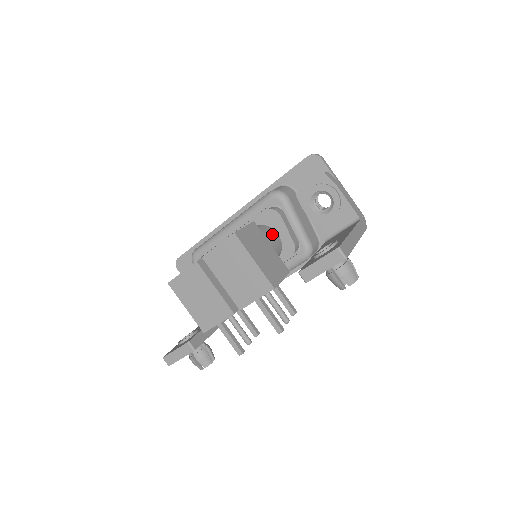
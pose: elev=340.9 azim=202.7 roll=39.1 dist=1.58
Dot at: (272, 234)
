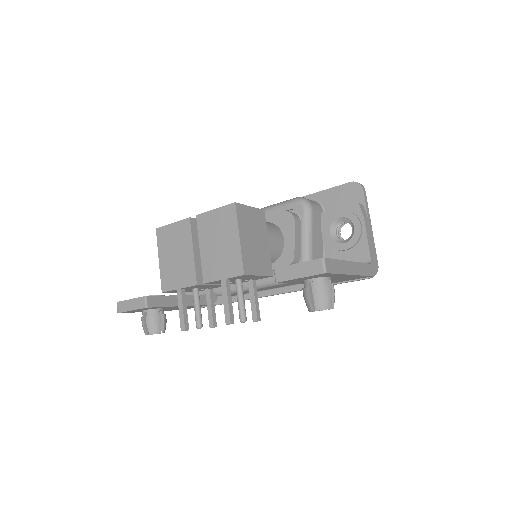
Dot at: (277, 234)
